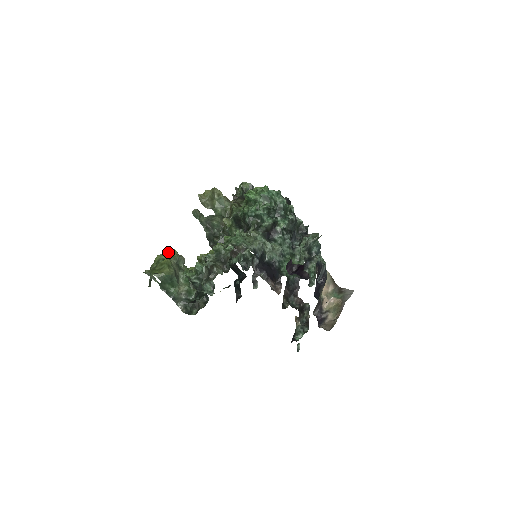
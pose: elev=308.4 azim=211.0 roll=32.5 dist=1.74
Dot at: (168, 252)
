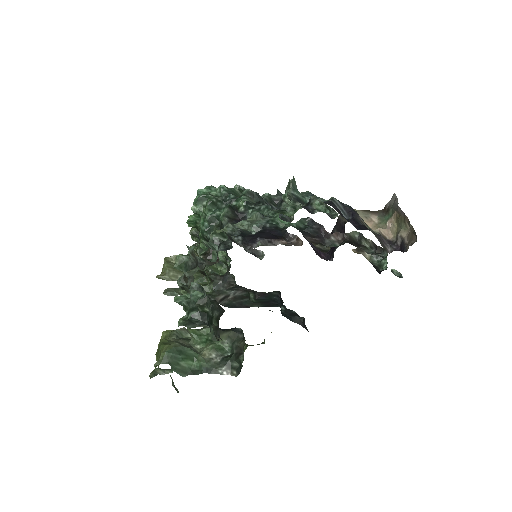
Dot at: occluded
